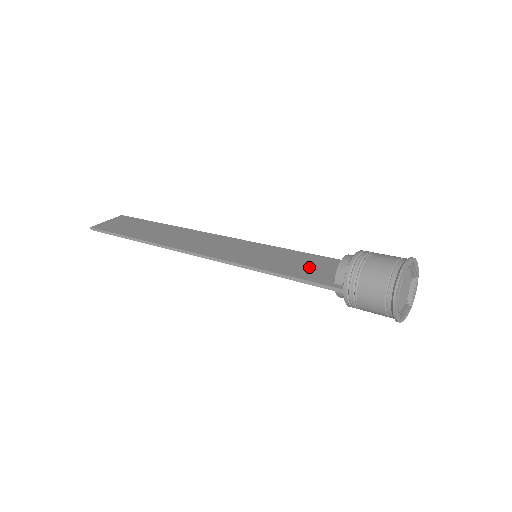
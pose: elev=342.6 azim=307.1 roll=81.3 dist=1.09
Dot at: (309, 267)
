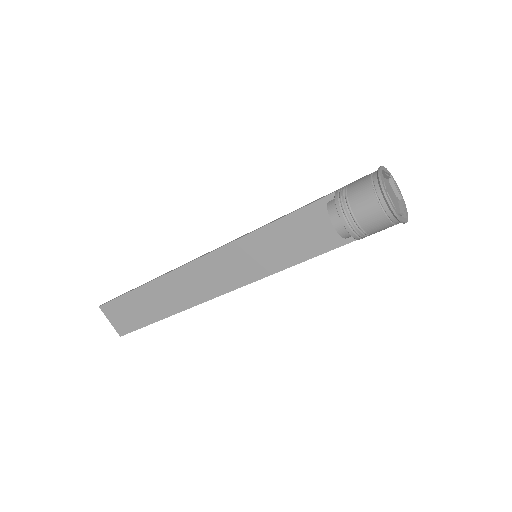
Dot at: (306, 231)
